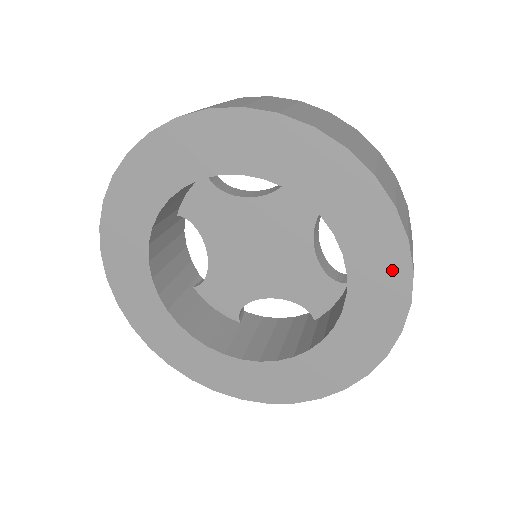
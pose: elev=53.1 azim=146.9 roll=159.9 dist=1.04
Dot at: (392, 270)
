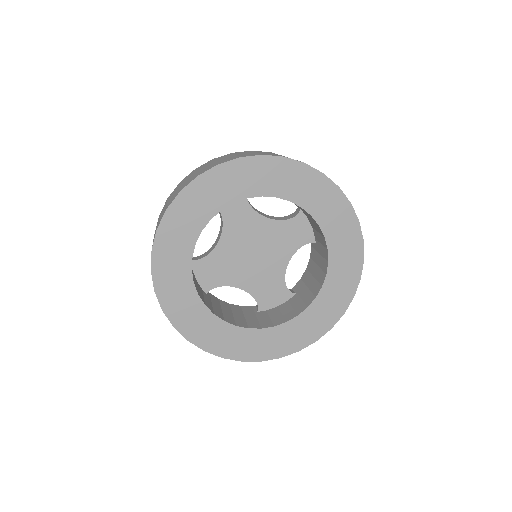
Dot at: (298, 174)
